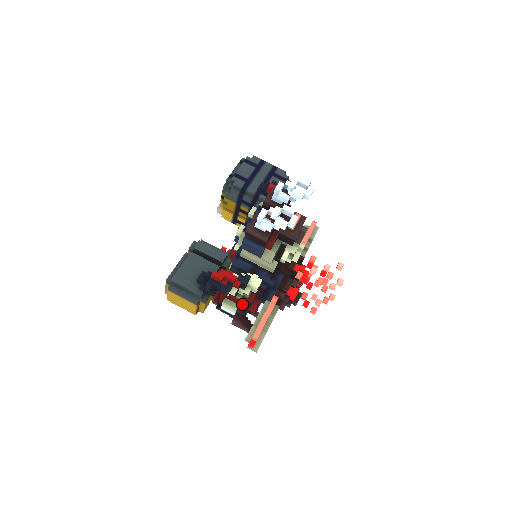
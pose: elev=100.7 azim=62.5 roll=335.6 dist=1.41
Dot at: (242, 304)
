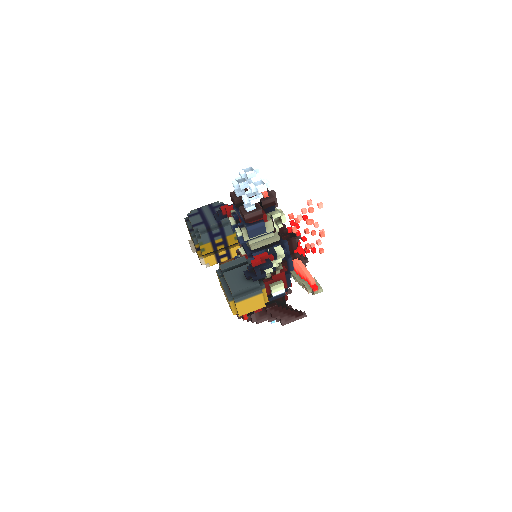
Dot at: (283, 276)
